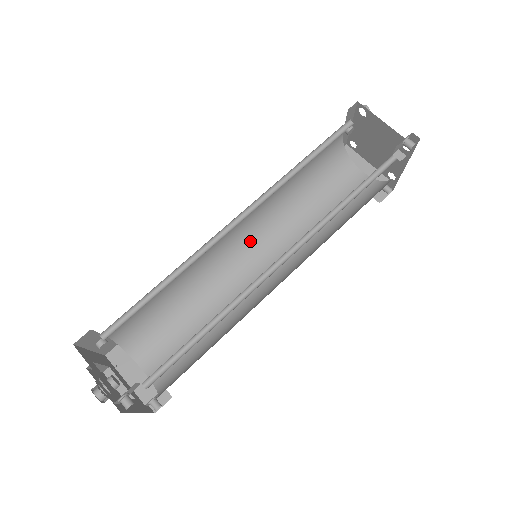
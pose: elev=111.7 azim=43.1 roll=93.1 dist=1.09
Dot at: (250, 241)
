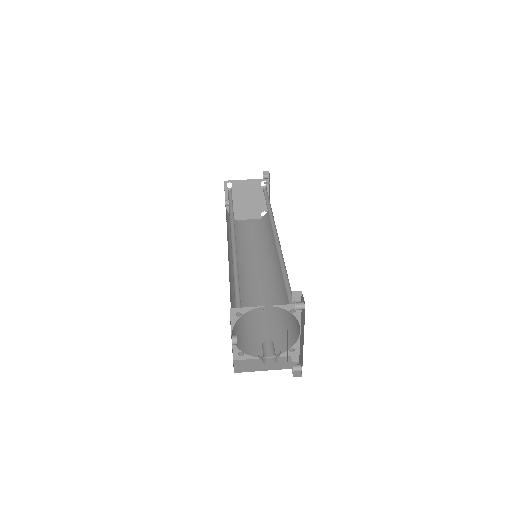
Dot at: (238, 269)
